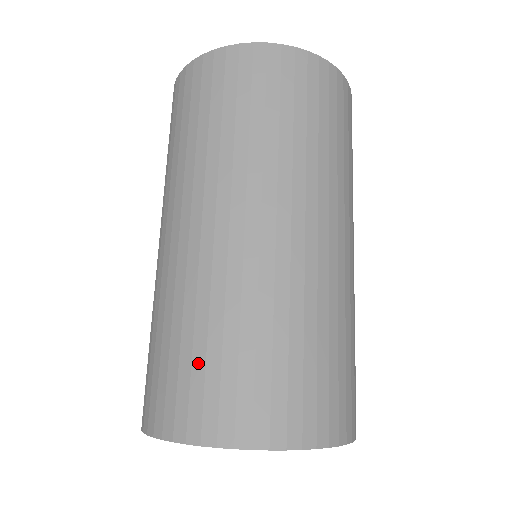
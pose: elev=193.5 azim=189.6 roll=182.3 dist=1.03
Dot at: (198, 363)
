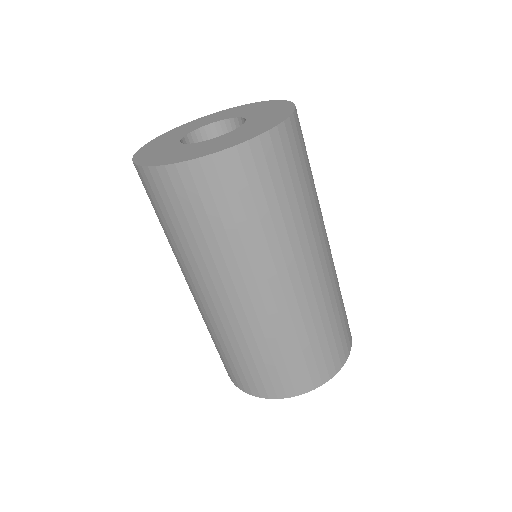
Dot at: (324, 345)
